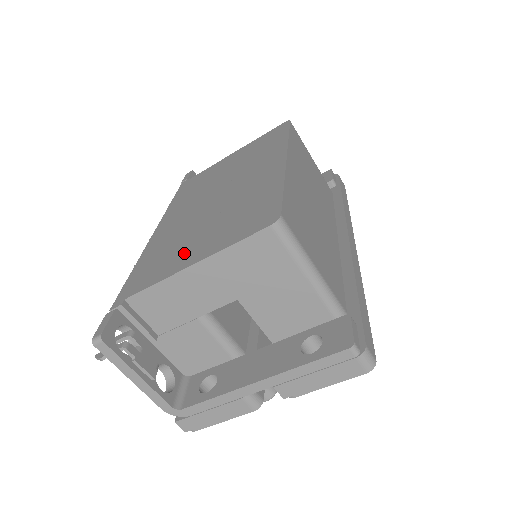
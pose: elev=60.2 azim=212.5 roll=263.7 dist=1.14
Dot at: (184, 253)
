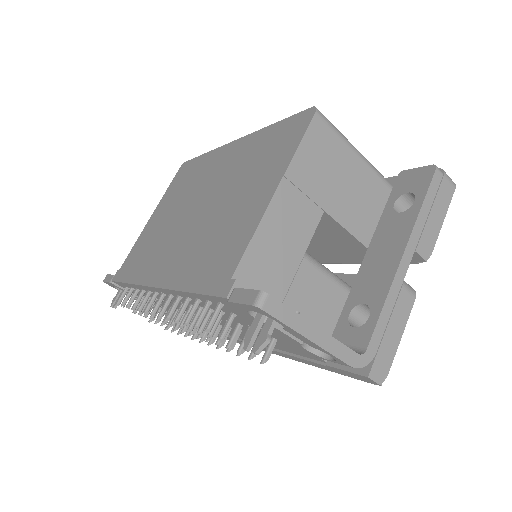
Dot at: (244, 212)
